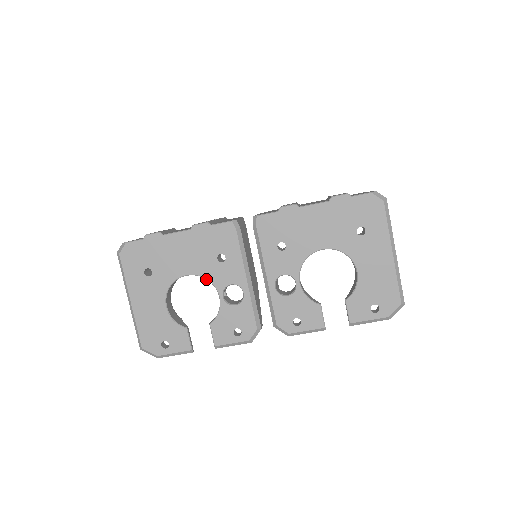
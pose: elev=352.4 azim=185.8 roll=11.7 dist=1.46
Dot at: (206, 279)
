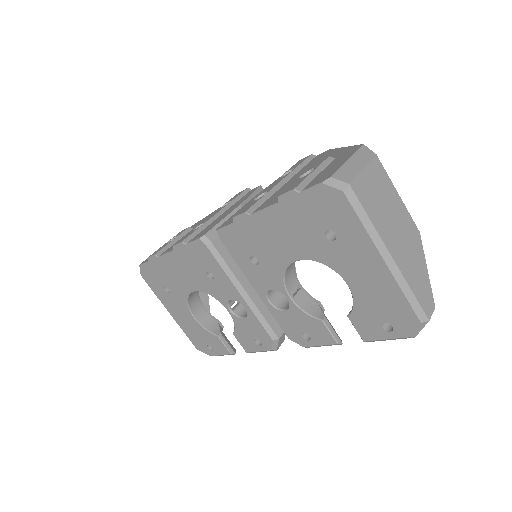
Dot at: (209, 294)
